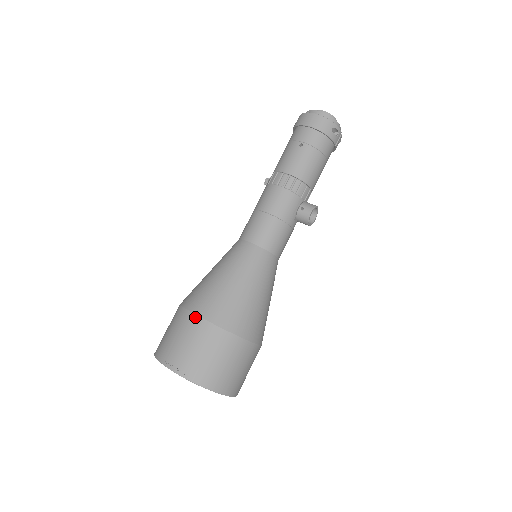
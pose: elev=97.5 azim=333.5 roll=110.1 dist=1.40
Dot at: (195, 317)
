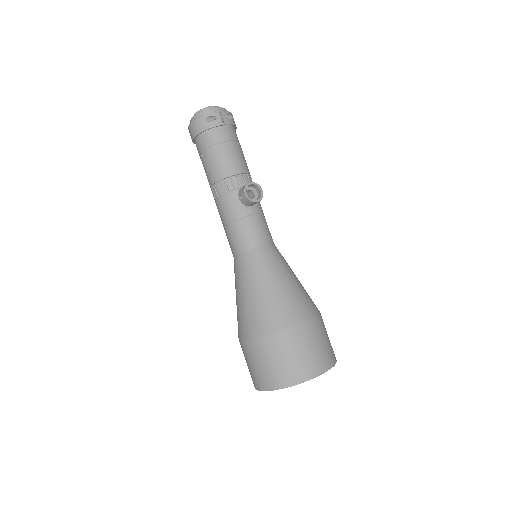
Dot at: (241, 342)
